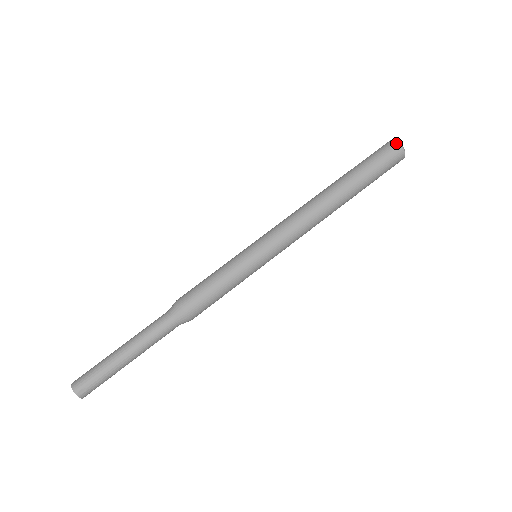
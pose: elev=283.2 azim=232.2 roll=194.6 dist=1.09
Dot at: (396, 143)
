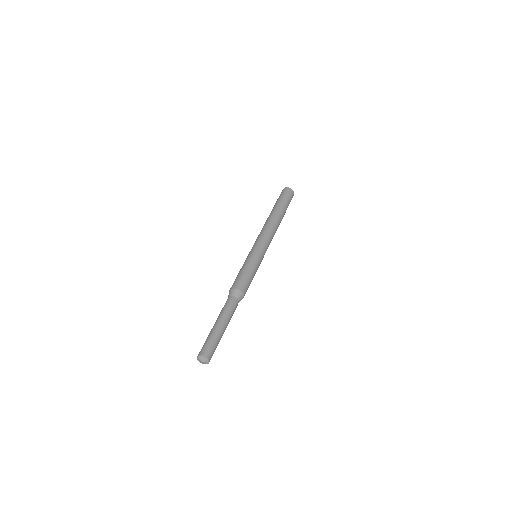
Dot at: (282, 190)
